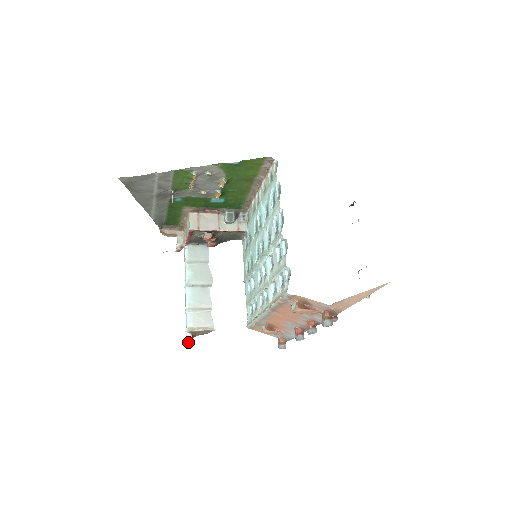
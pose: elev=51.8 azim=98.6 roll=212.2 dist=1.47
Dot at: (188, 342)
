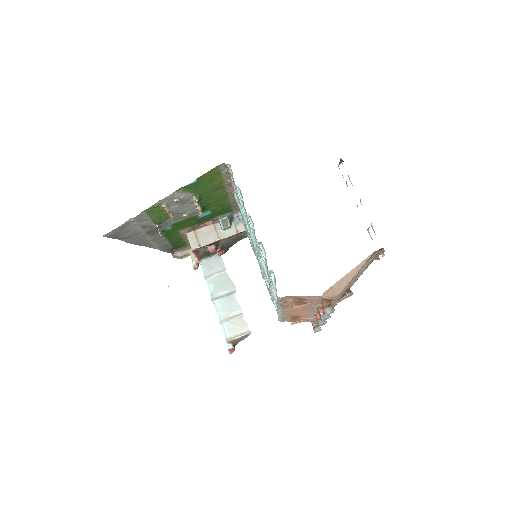
Dot at: (232, 351)
